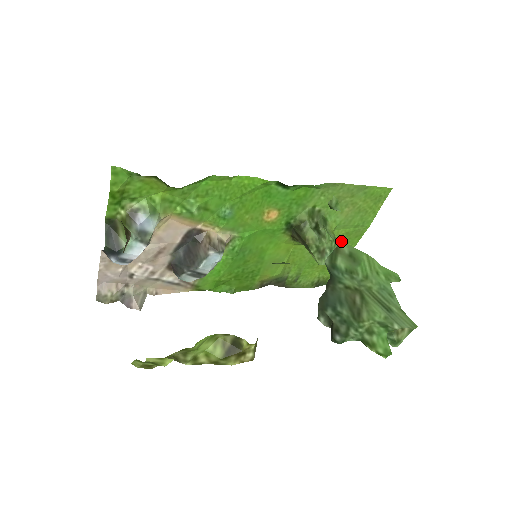
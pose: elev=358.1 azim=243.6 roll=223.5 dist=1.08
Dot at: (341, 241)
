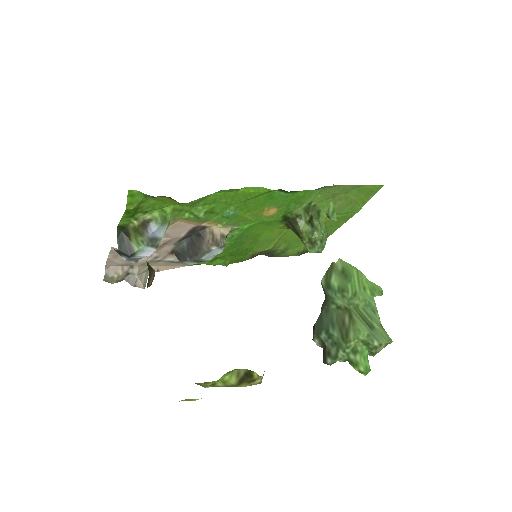
Dot at: (330, 223)
